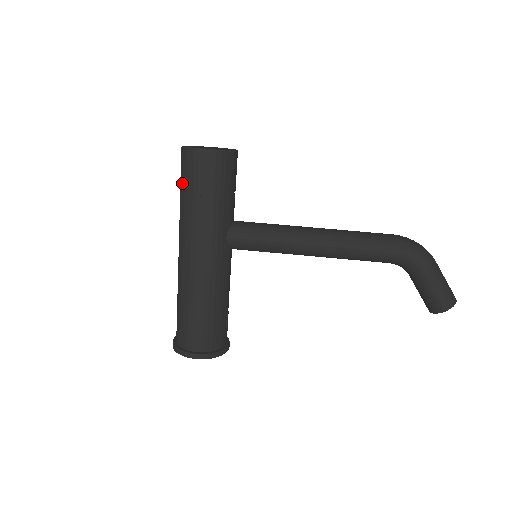
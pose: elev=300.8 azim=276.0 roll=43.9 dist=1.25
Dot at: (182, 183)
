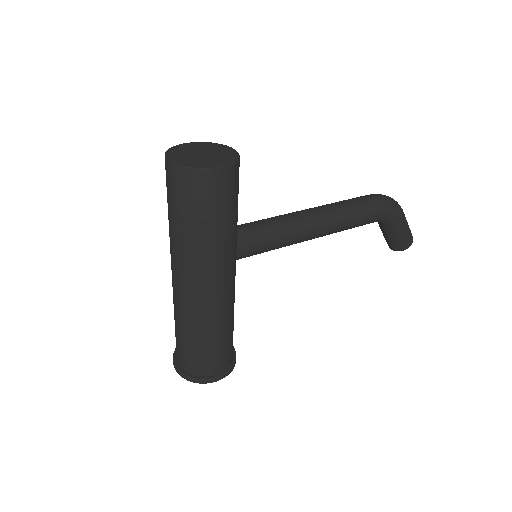
Dot at: (183, 211)
